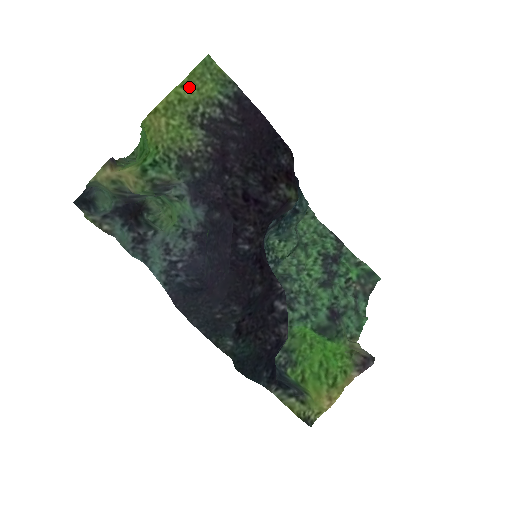
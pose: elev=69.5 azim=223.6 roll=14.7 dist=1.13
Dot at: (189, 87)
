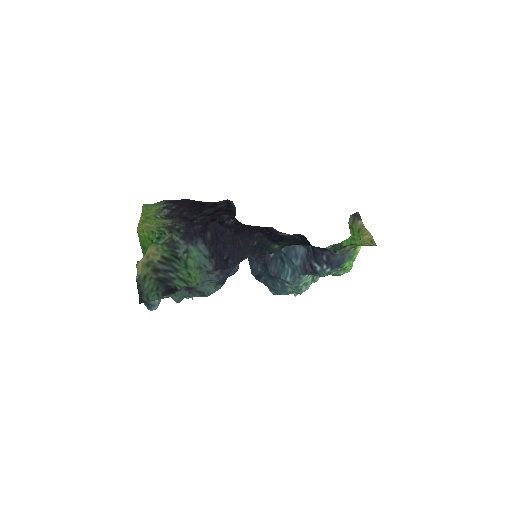
Dot at: (146, 214)
